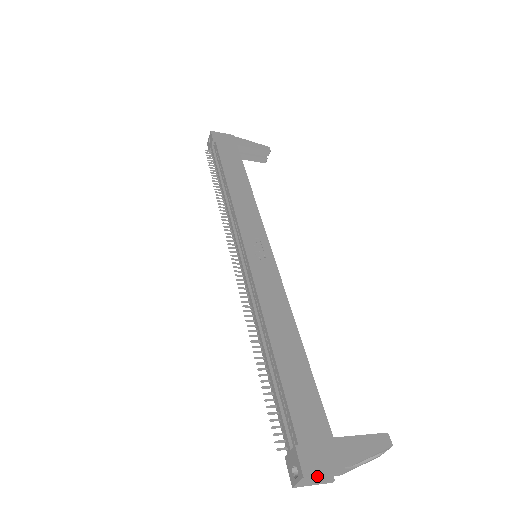
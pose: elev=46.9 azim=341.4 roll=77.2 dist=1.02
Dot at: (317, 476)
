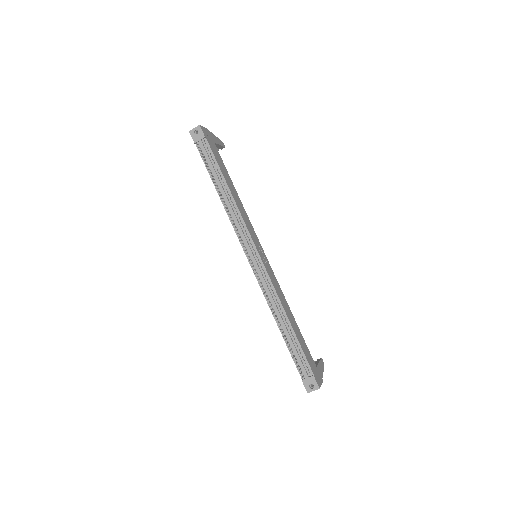
Dot at: (320, 386)
